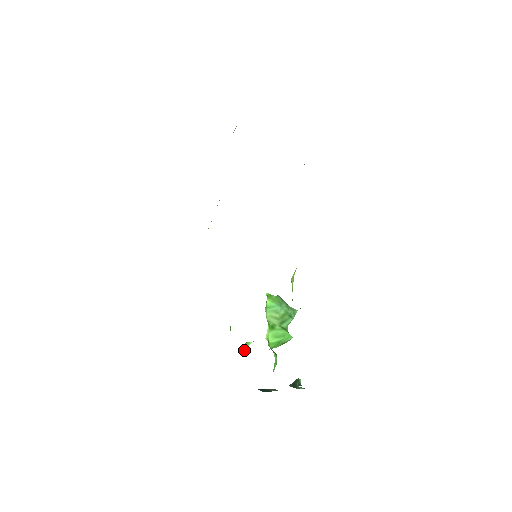
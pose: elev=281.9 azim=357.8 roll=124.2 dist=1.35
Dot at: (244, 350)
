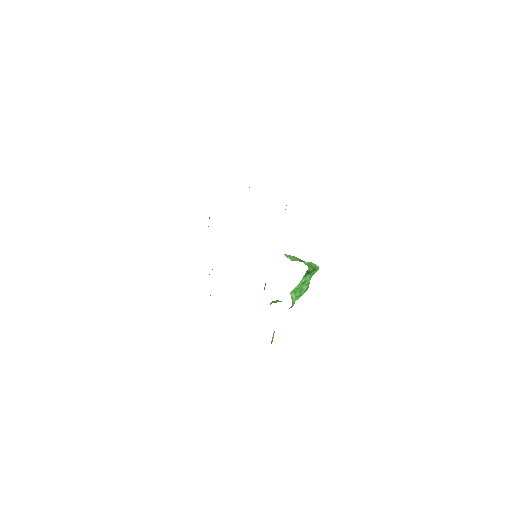
Dot at: (293, 304)
